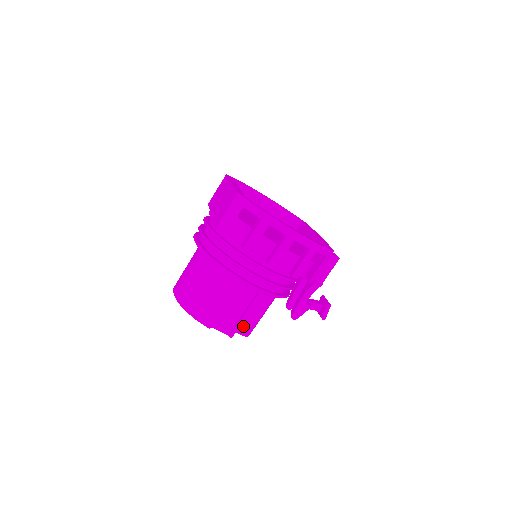
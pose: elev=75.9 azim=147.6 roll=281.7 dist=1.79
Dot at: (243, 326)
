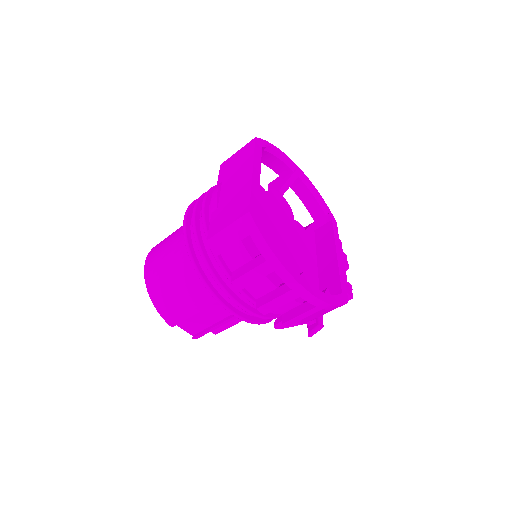
Dot at: occluded
